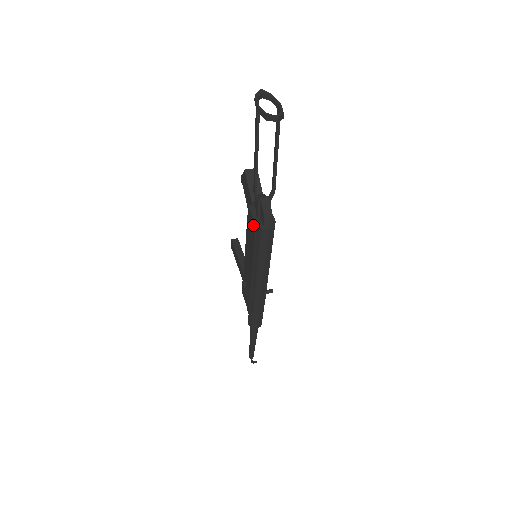
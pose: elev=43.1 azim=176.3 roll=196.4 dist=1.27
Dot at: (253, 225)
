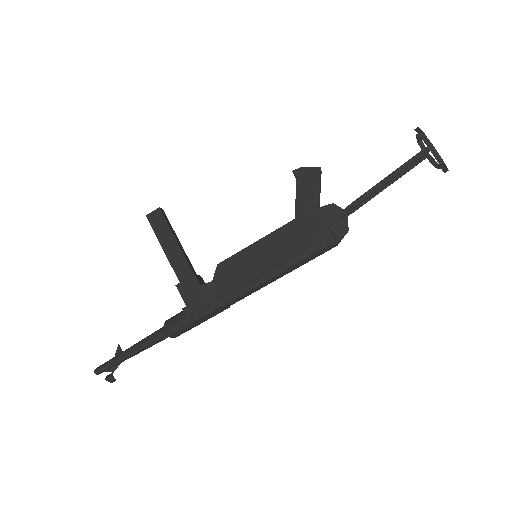
Dot at: (319, 231)
